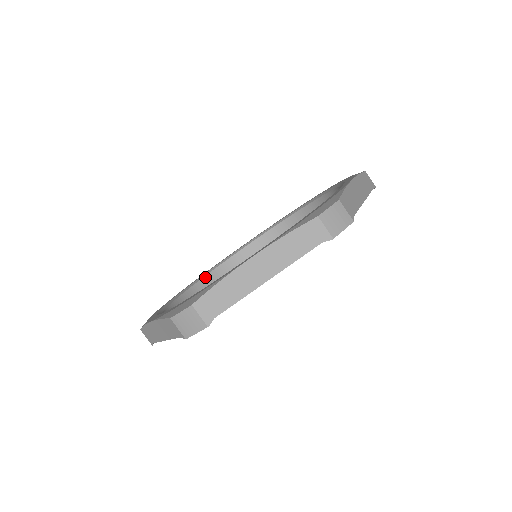
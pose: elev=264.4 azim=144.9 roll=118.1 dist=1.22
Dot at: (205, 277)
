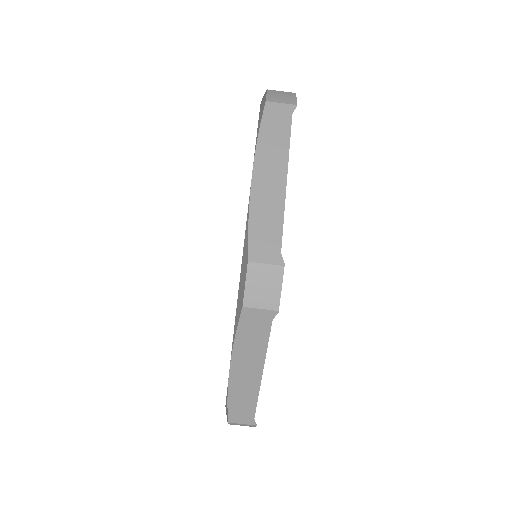
Dot at: occluded
